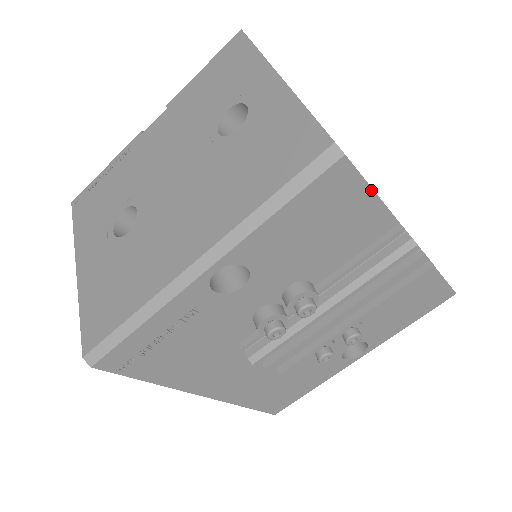
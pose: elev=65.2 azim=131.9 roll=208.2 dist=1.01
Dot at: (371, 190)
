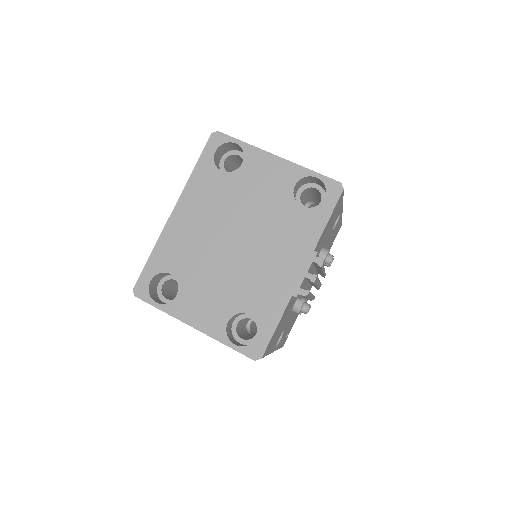
Dot at: (275, 330)
